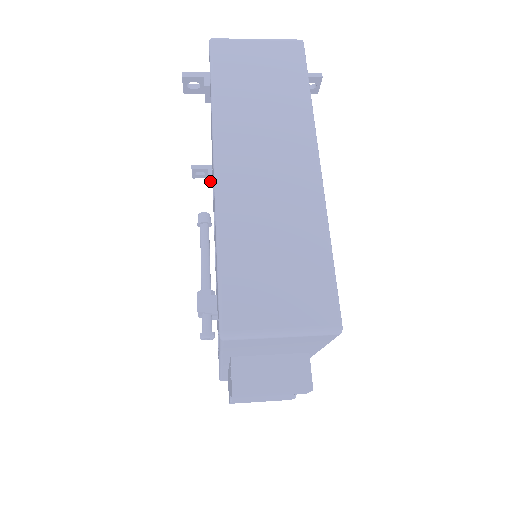
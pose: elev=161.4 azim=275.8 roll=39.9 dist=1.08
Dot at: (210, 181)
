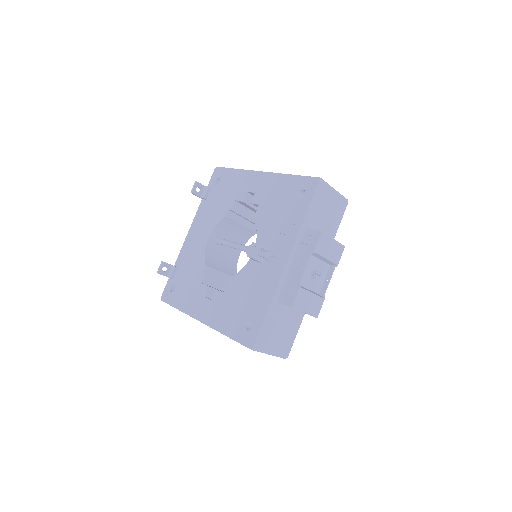
Dot at: (173, 273)
